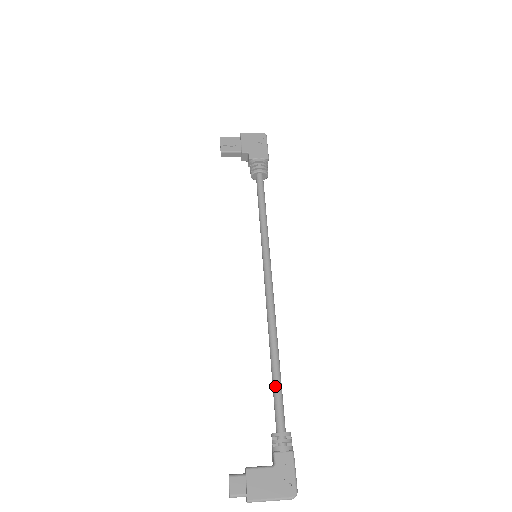
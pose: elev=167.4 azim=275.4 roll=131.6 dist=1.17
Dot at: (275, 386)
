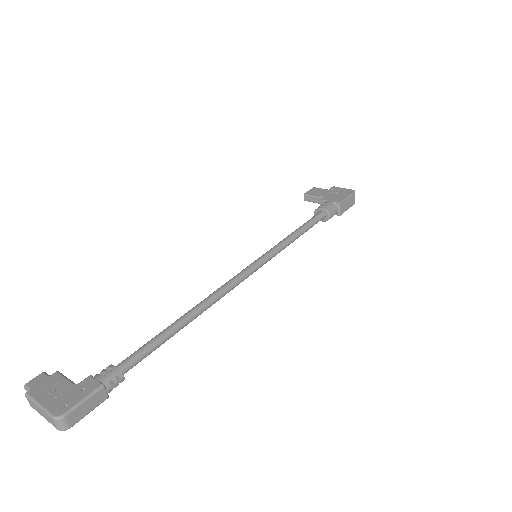
Dot at: (156, 335)
